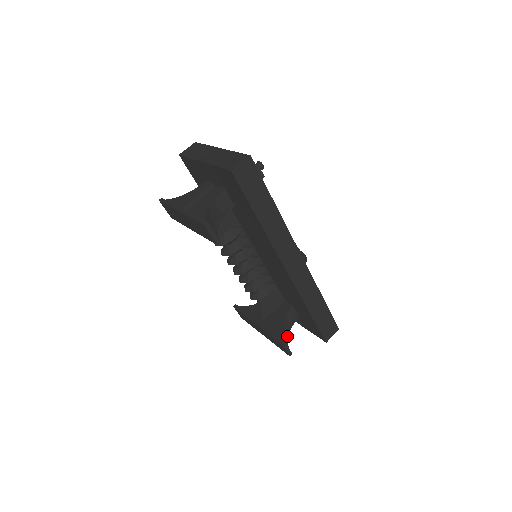
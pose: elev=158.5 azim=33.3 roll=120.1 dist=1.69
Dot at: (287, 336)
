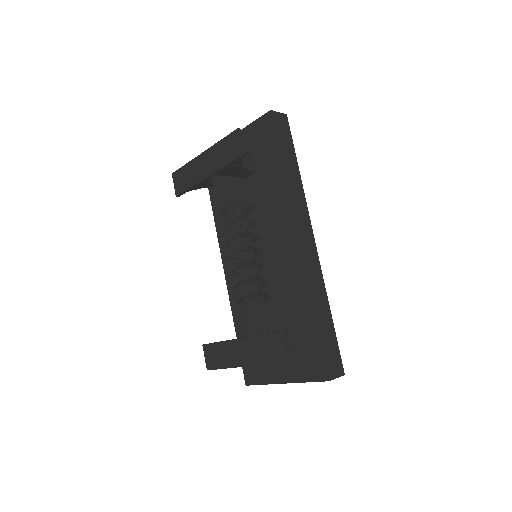
Dot at: occluded
